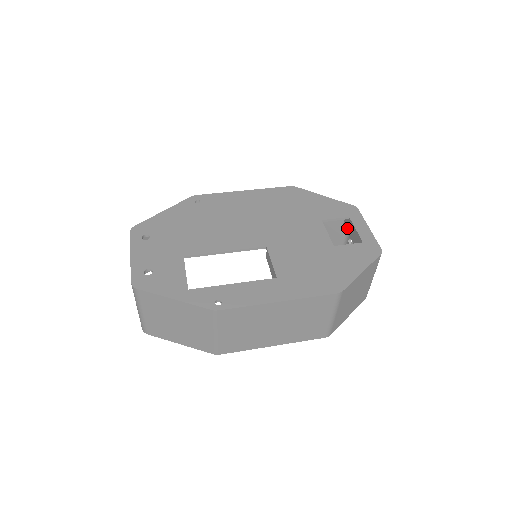
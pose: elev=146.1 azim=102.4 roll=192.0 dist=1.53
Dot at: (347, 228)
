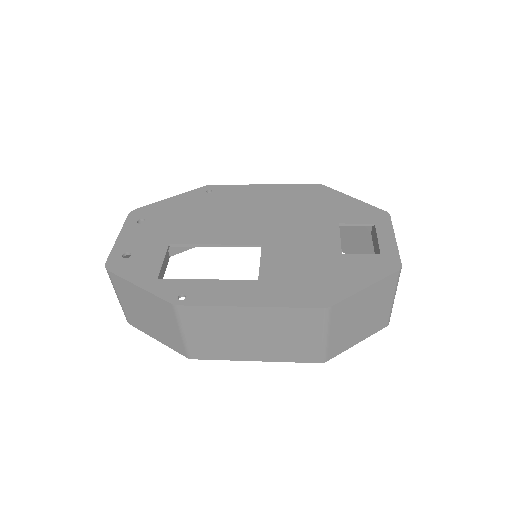
Dot at: (373, 237)
